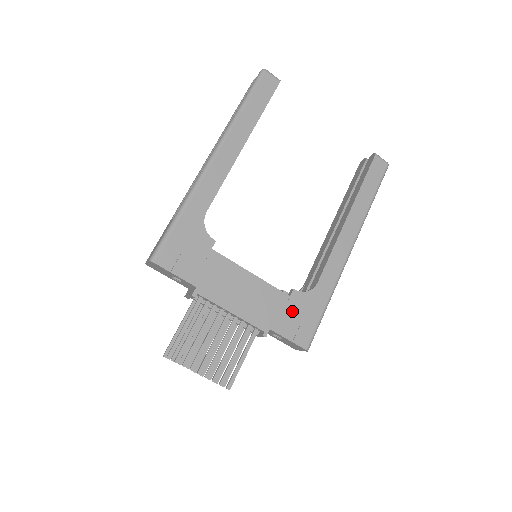
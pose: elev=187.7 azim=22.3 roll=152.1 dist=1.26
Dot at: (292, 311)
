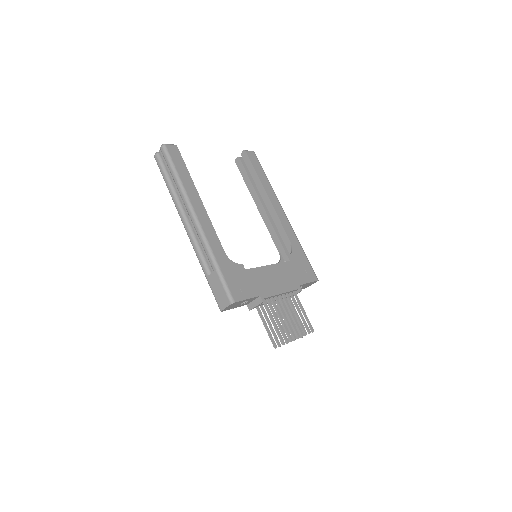
Dot at: (297, 267)
